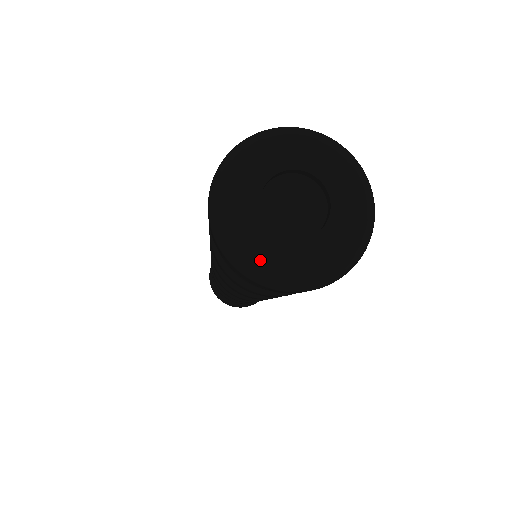
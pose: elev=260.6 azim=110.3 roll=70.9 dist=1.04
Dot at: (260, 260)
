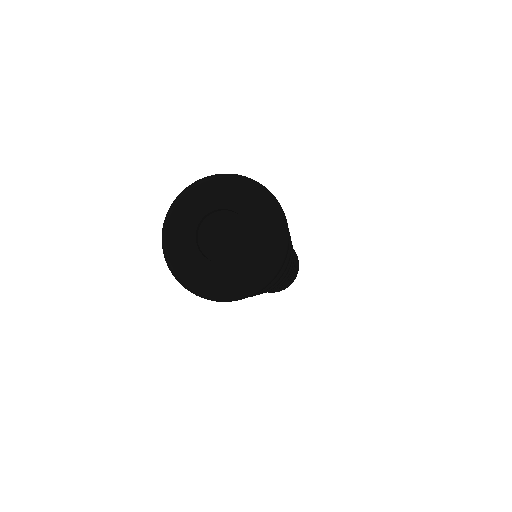
Dot at: (181, 265)
